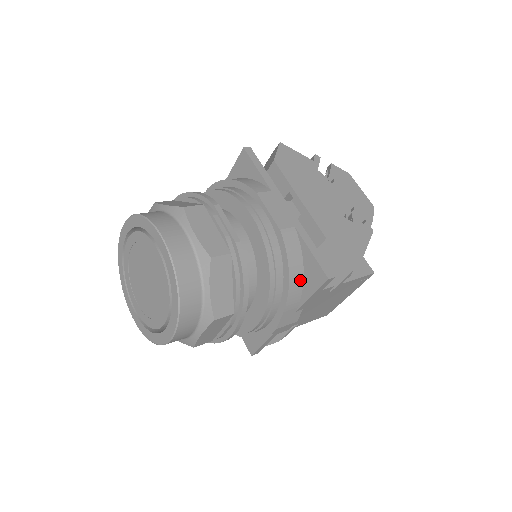
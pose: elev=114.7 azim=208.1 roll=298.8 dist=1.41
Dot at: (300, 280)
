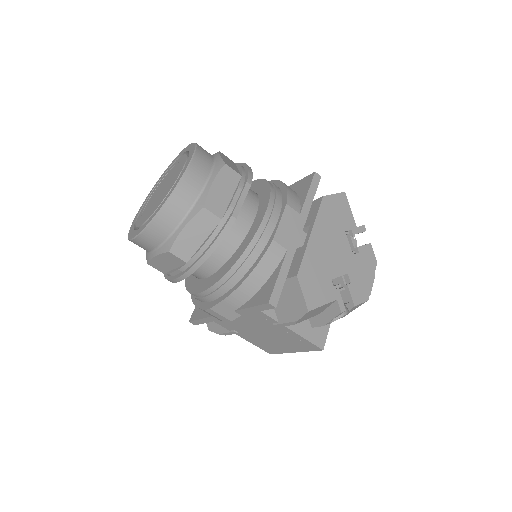
Dot at: (255, 289)
